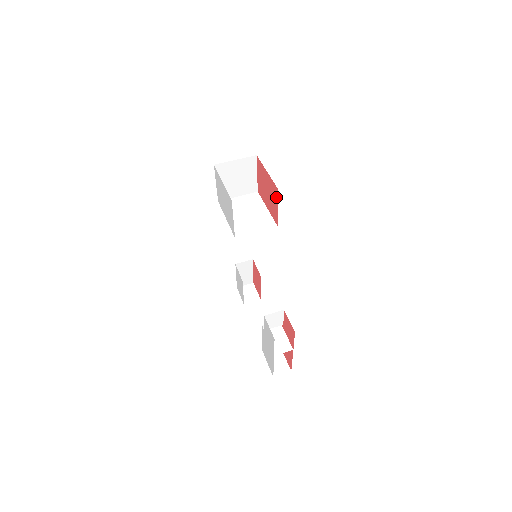
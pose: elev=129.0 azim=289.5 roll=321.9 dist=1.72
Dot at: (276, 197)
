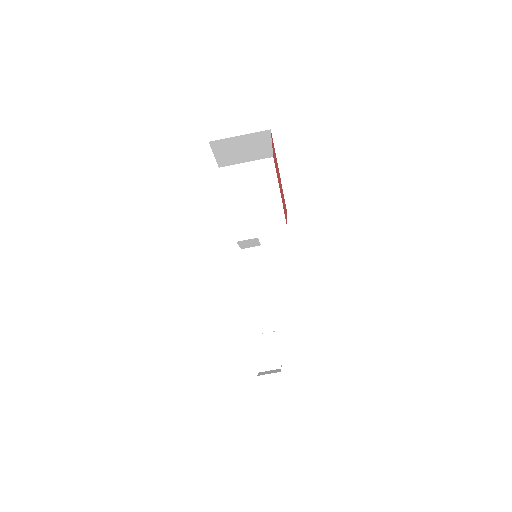
Dot at: (285, 208)
